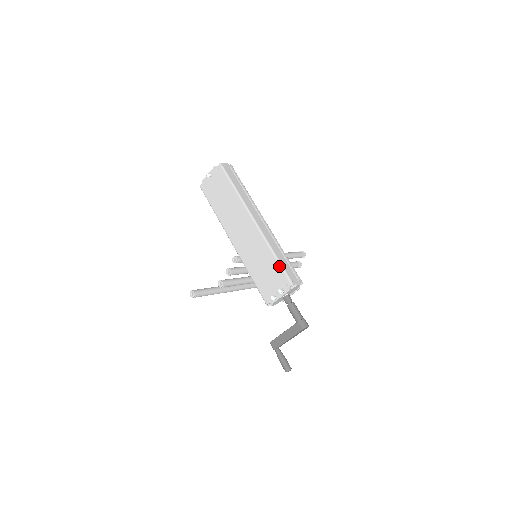
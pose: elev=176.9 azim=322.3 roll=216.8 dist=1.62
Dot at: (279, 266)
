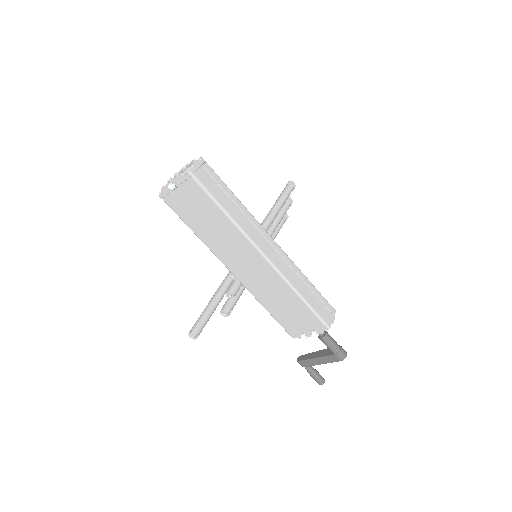
Dot at: (309, 309)
